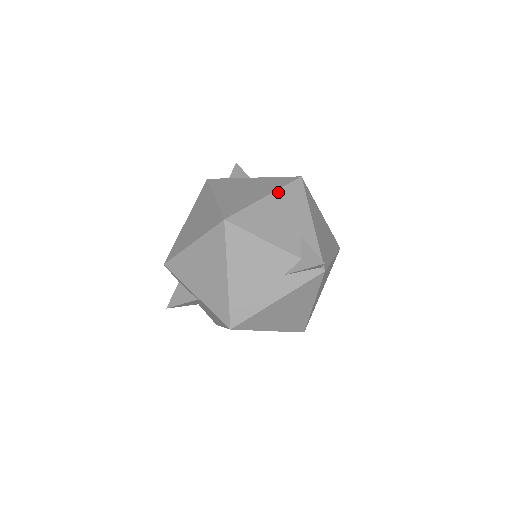
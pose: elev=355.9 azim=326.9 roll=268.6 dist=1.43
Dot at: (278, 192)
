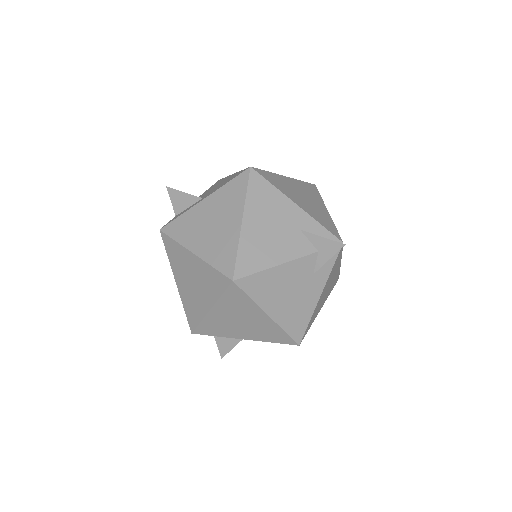
Dot at: (247, 205)
